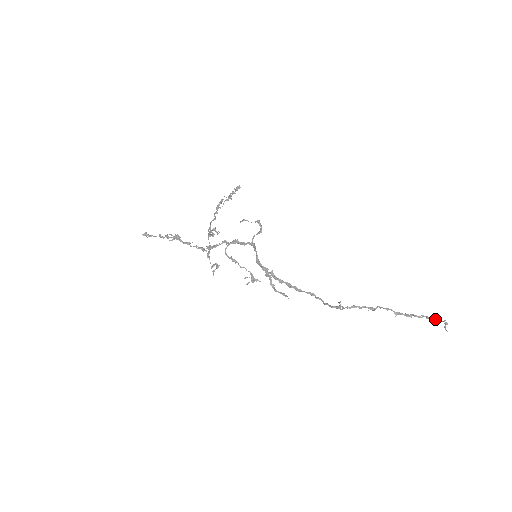
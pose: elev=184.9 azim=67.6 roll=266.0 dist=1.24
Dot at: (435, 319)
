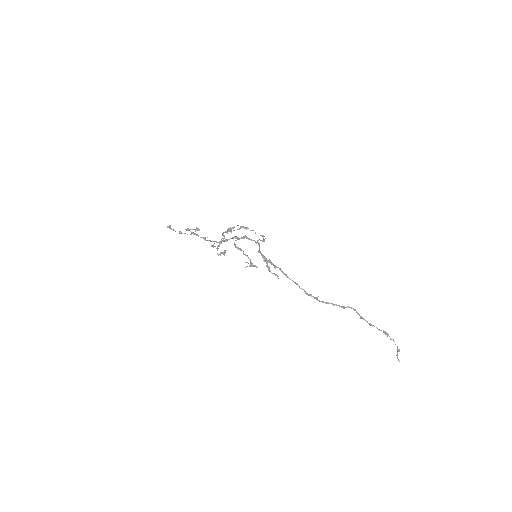
Dot at: (390, 339)
